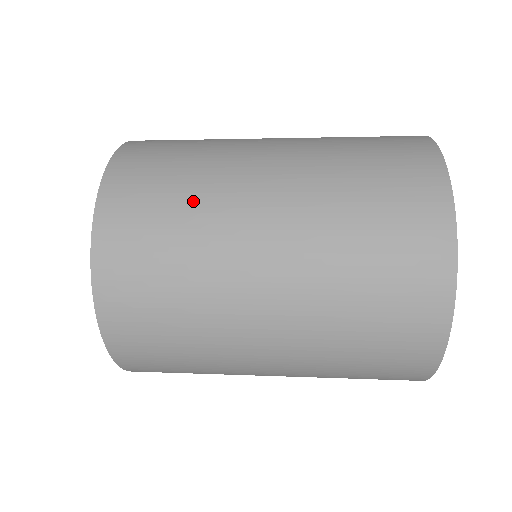
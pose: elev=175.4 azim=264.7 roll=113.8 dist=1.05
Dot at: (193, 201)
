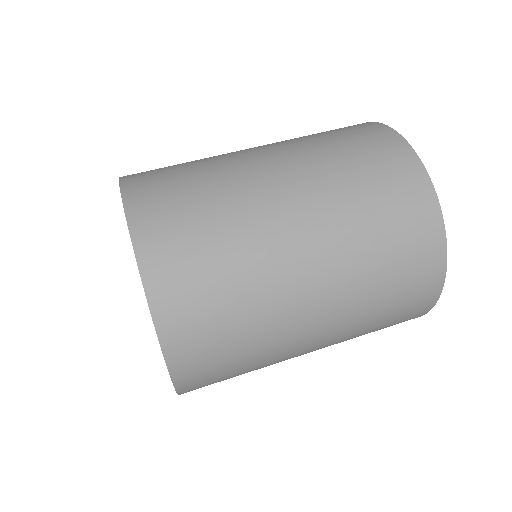
Dot at: (232, 245)
